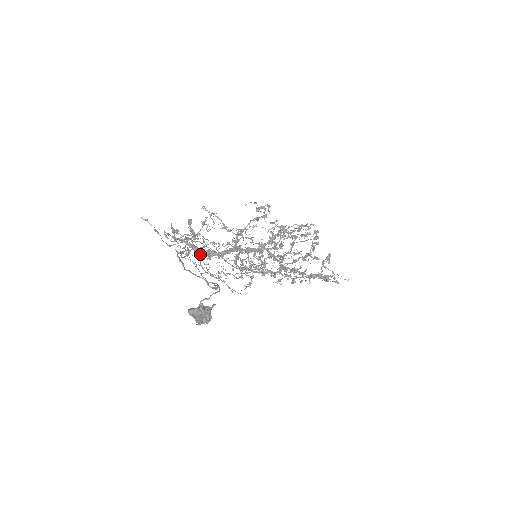
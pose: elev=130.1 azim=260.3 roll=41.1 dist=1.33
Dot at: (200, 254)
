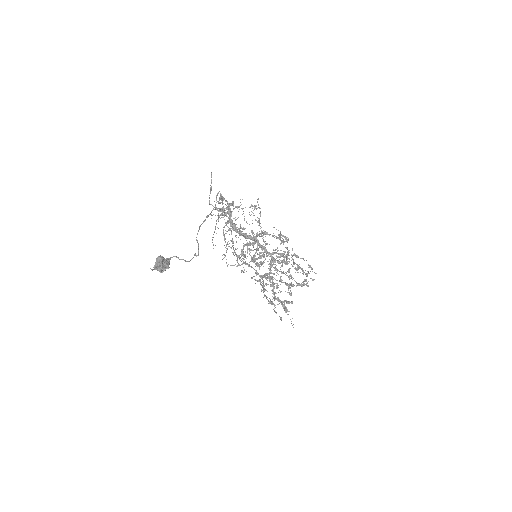
Dot at: (229, 221)
